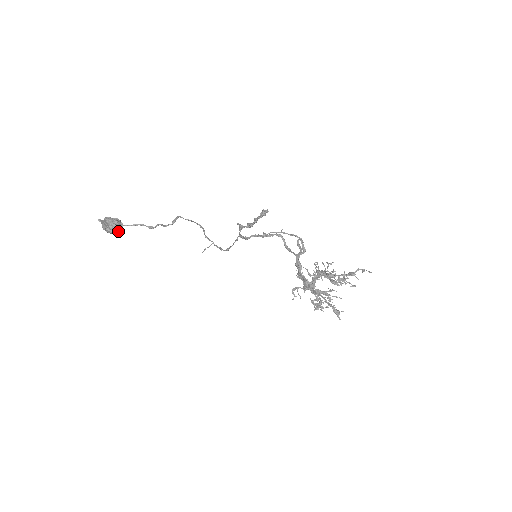
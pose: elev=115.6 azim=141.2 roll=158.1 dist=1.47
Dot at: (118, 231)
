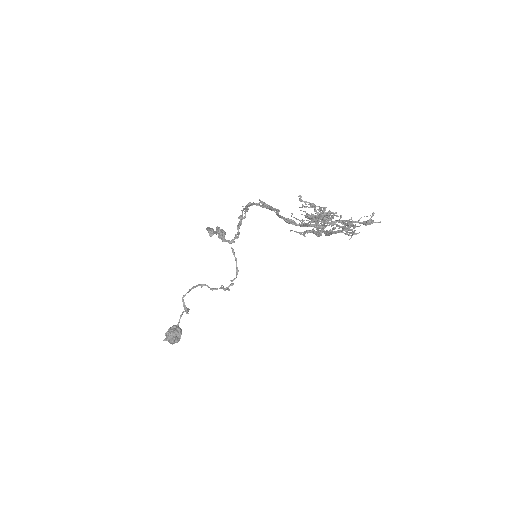
Dot at: (180, 336)
